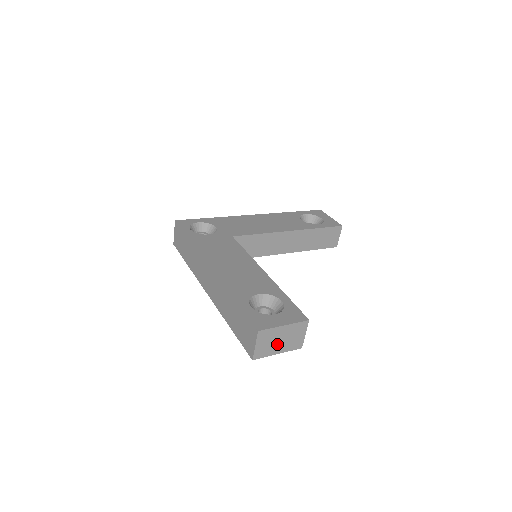
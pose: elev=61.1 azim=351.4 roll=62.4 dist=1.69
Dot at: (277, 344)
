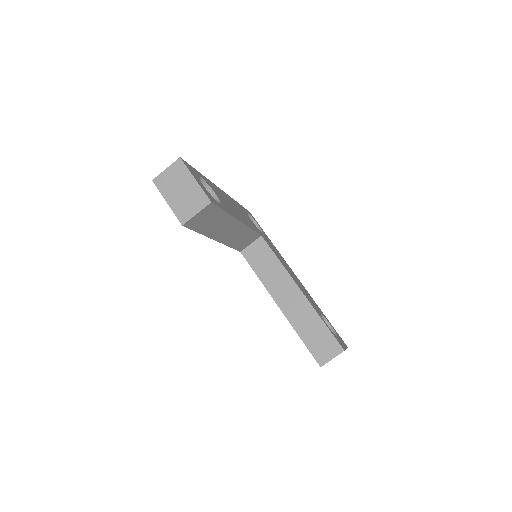
Dot at: (176, 191)
